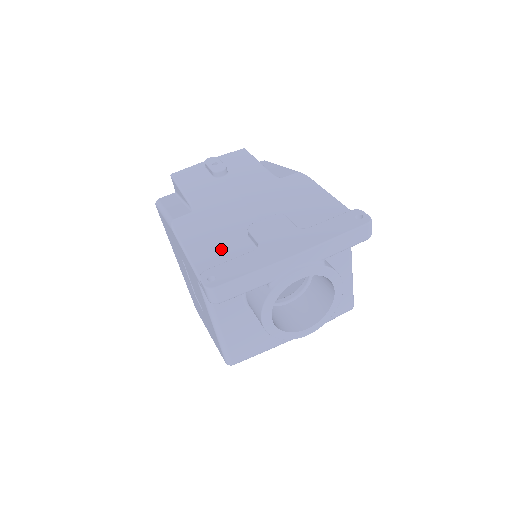
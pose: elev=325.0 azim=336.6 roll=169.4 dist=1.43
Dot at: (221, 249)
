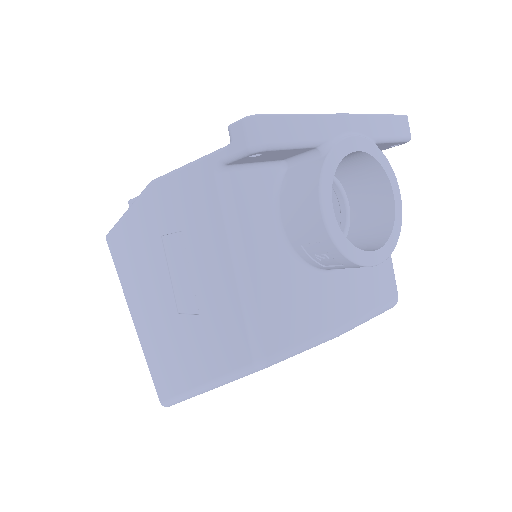
Dot at: occluded
